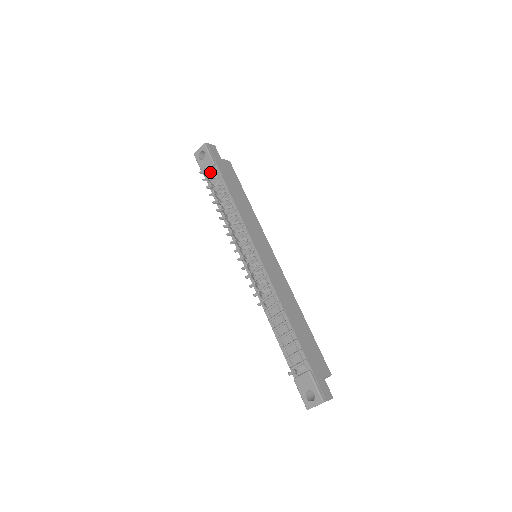
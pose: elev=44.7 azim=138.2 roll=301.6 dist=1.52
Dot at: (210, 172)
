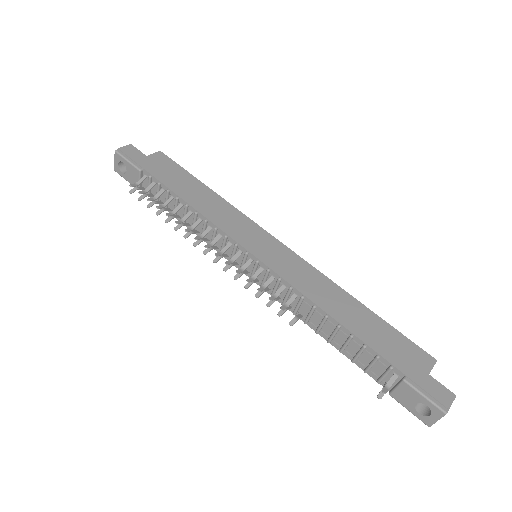
Dot at: (143, 182)
